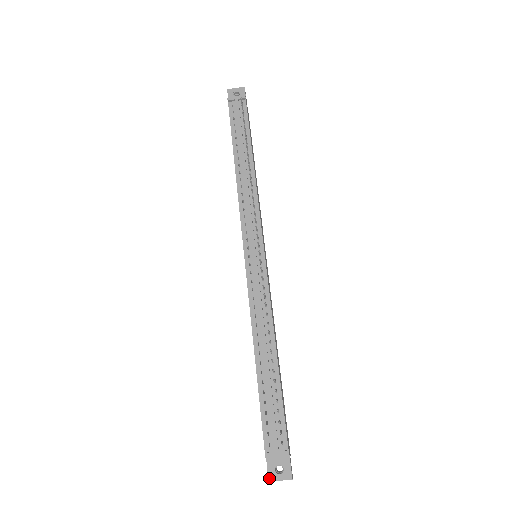
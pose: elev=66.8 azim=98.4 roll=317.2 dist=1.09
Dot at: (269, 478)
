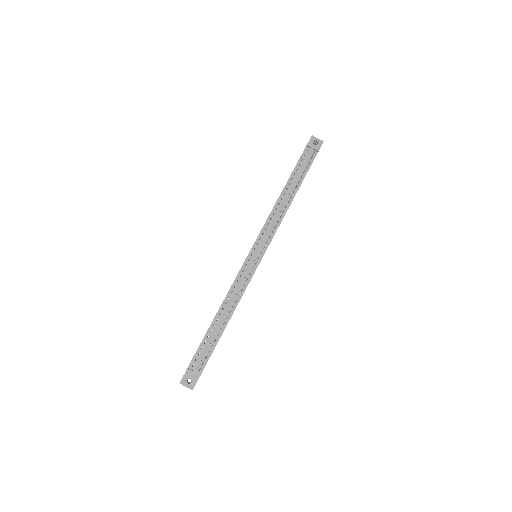
Dot at: (181, 381)
